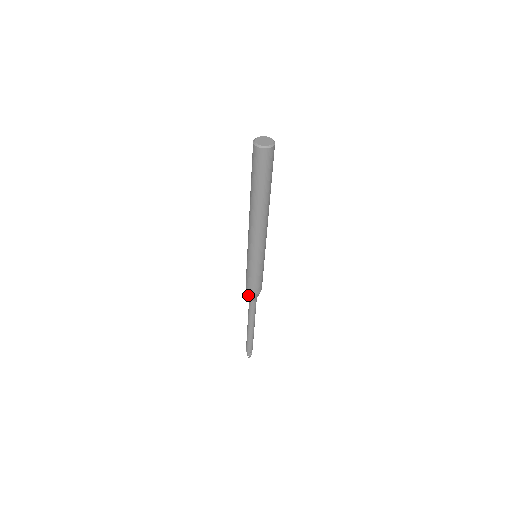
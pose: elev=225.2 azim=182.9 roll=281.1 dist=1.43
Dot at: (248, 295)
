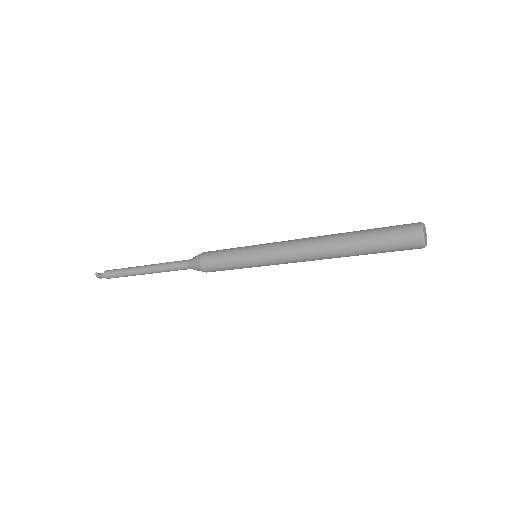
Dot at: occluded
